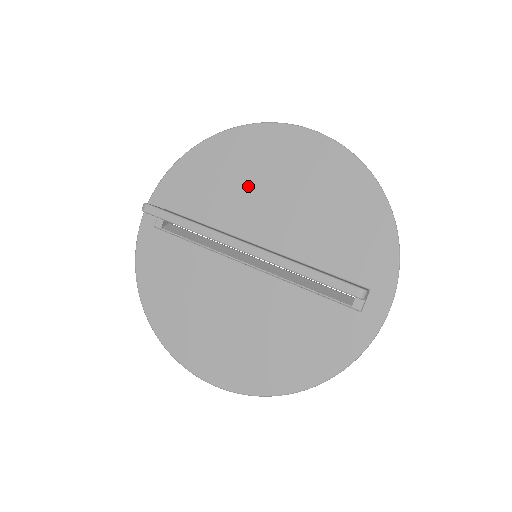
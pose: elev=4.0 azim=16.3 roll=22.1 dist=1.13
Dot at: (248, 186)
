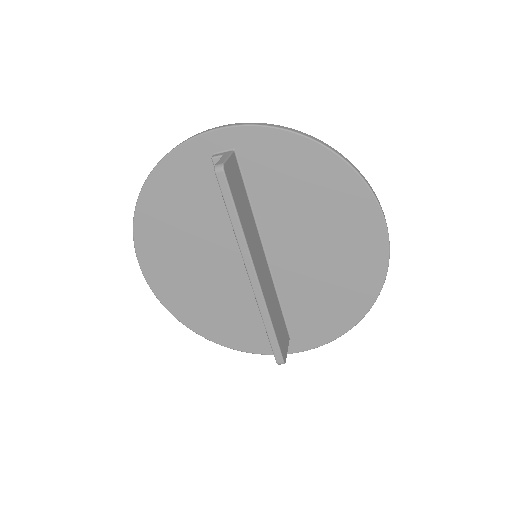
Dot at: (307, 216)
